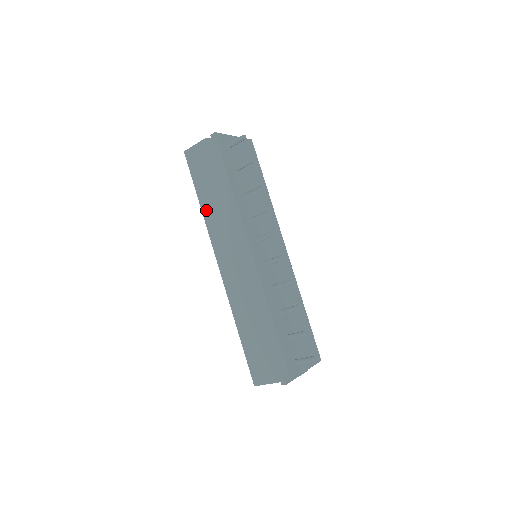
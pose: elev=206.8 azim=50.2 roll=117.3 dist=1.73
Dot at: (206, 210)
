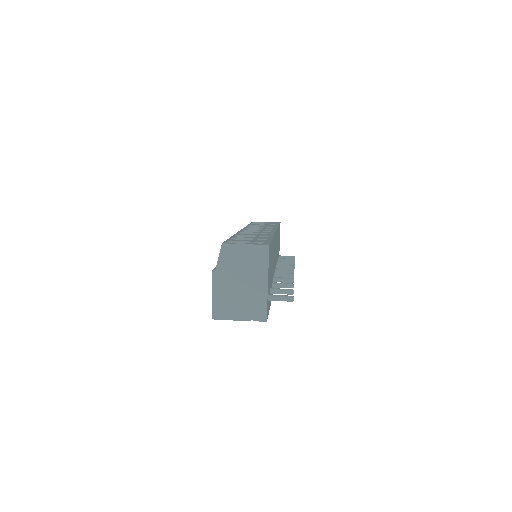
Dot at: occluded
